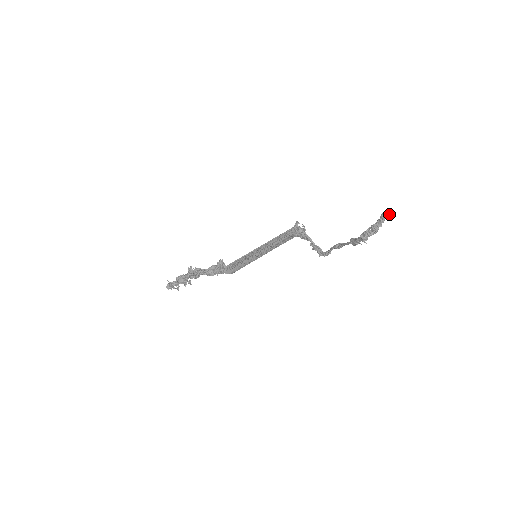
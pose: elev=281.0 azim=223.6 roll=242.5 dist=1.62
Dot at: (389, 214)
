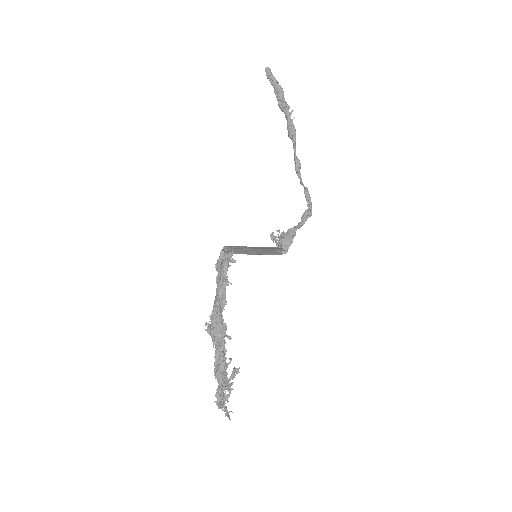
Dot at: (269, 70)
